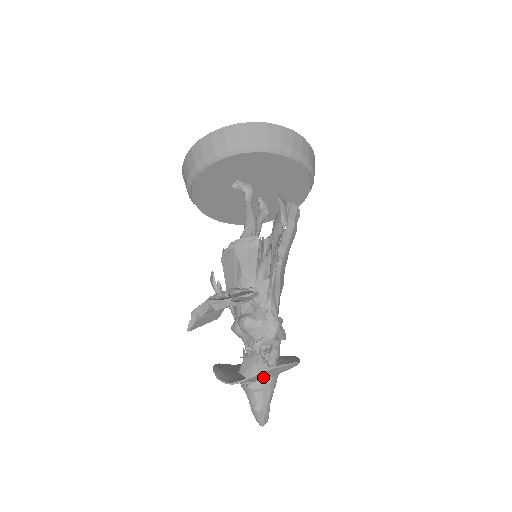
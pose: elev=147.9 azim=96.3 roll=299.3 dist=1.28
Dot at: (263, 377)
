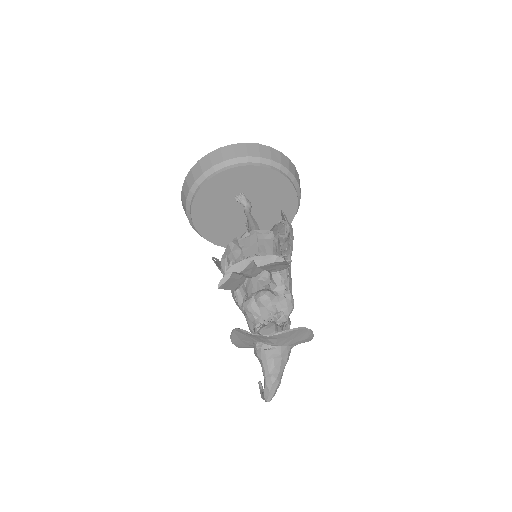
Dot at: (288, 340)
